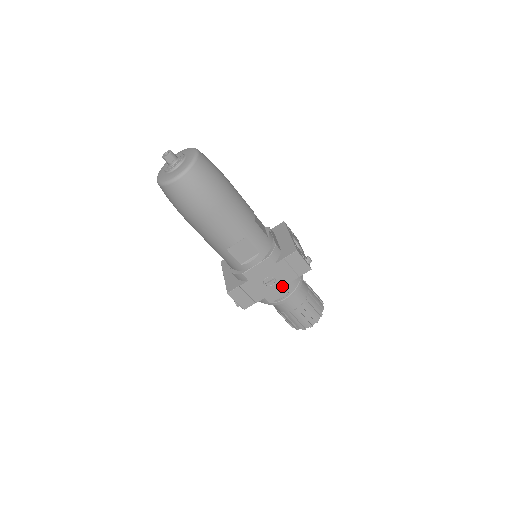
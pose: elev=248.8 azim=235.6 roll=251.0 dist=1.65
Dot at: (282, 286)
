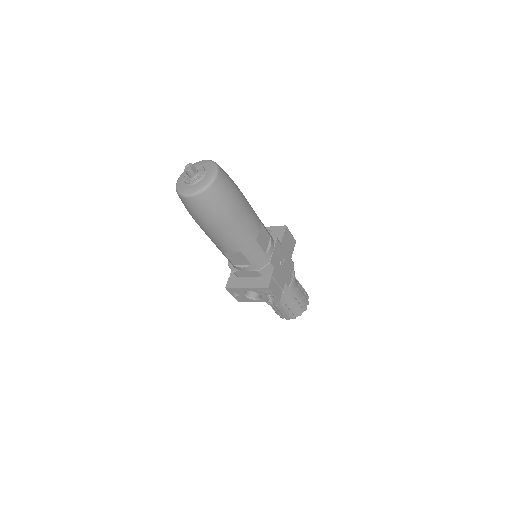
Dot at: (289, 265)
